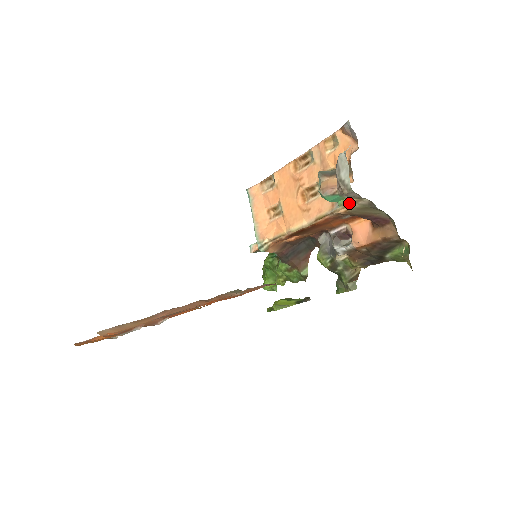
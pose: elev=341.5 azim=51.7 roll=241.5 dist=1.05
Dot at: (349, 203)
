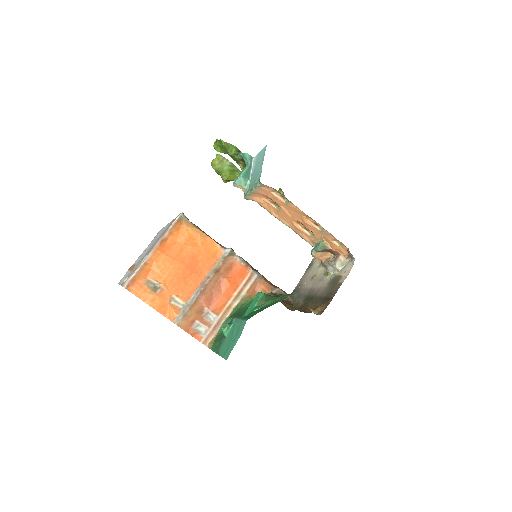
Dot at: occluded
